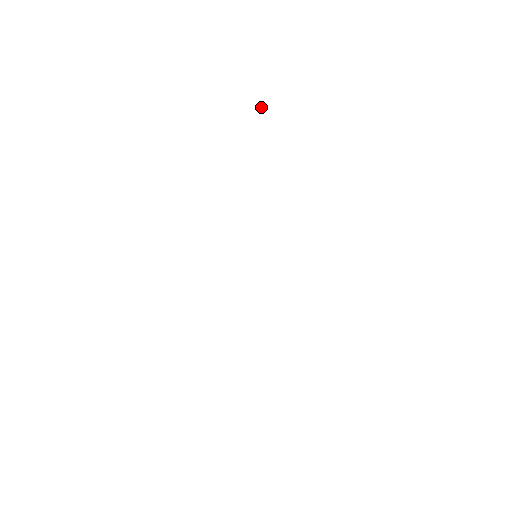
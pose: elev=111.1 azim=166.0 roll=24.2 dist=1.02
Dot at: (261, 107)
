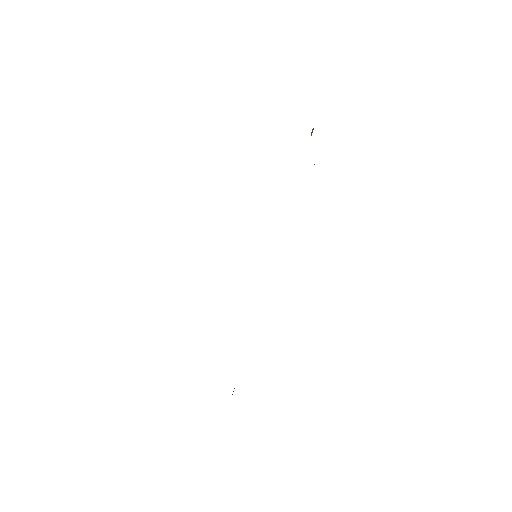
Dot at: (313, 129)
